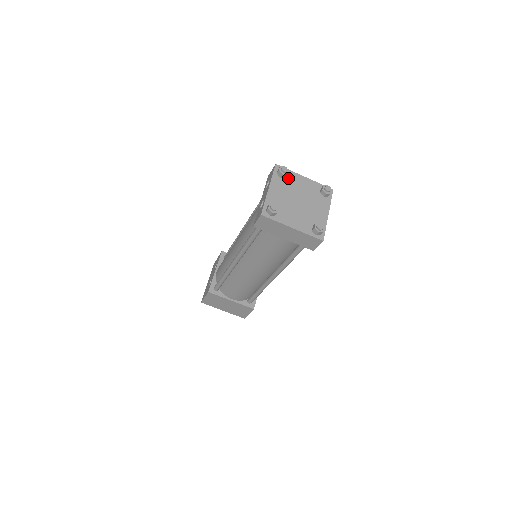
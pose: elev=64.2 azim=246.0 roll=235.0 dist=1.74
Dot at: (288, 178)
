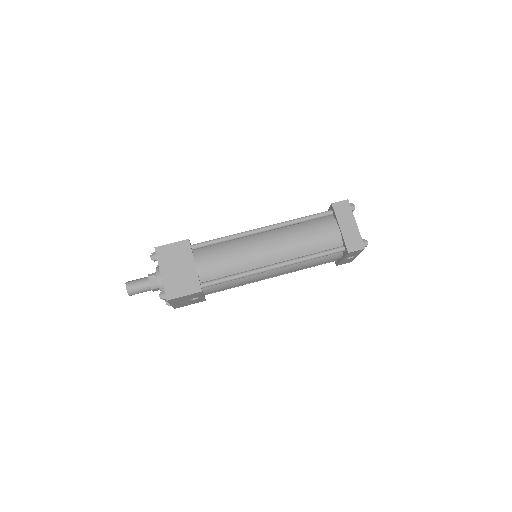
Dot at: occluded
